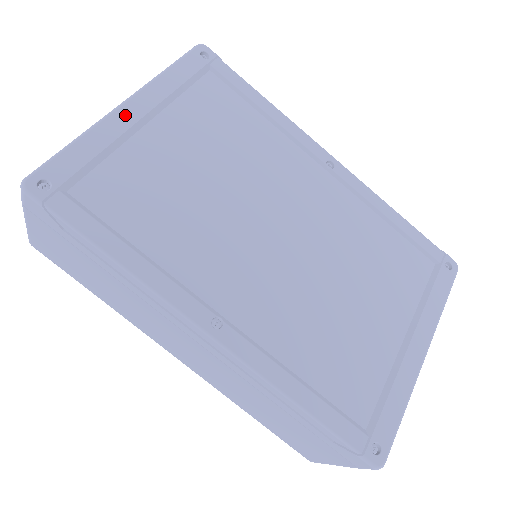
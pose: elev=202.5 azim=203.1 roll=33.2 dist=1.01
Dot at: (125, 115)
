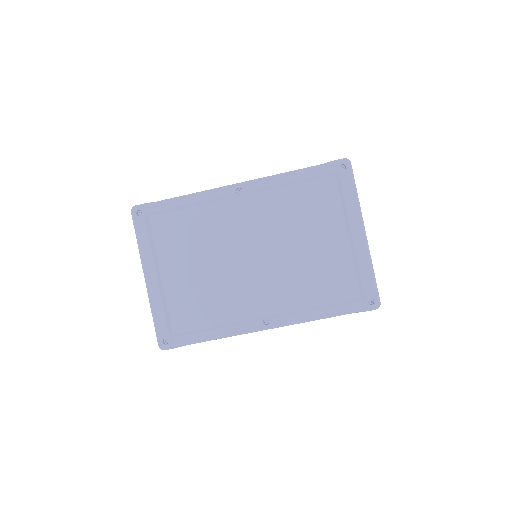
Dot at: (152, 284)
